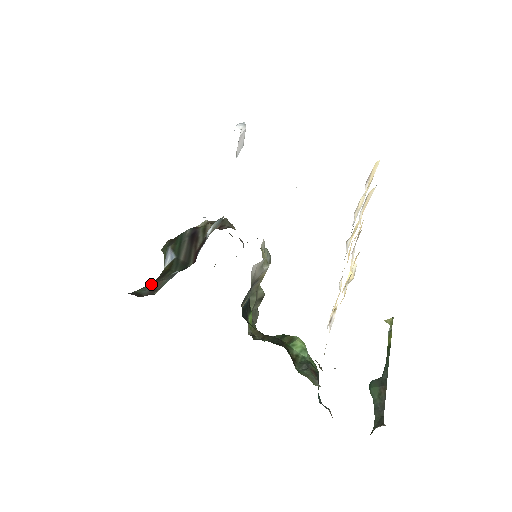
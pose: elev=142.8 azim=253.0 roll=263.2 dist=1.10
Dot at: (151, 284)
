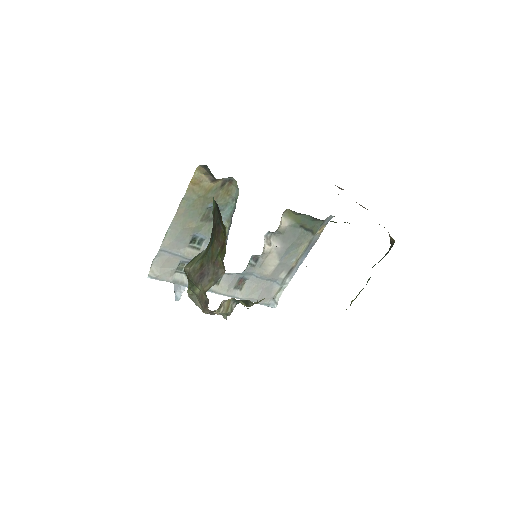
Dot at: occluded
